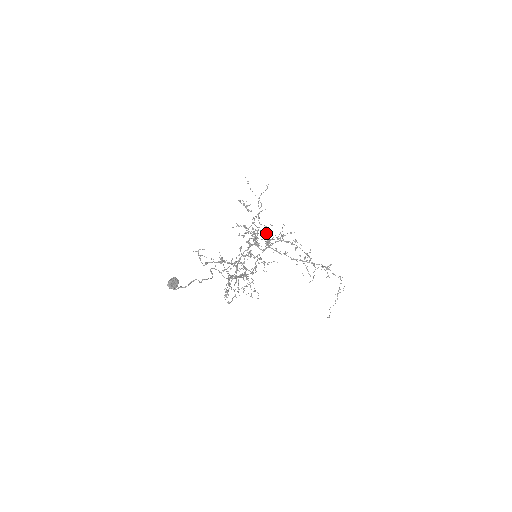
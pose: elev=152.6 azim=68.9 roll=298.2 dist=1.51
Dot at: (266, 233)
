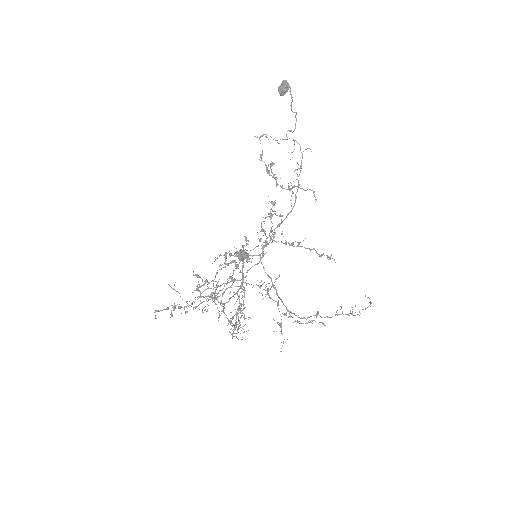
Dot at: (259, 241)
